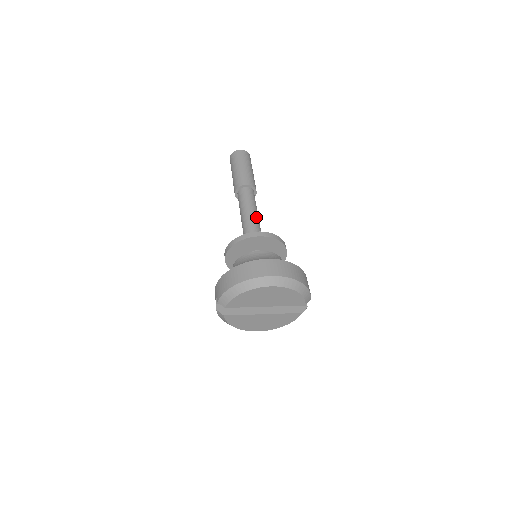
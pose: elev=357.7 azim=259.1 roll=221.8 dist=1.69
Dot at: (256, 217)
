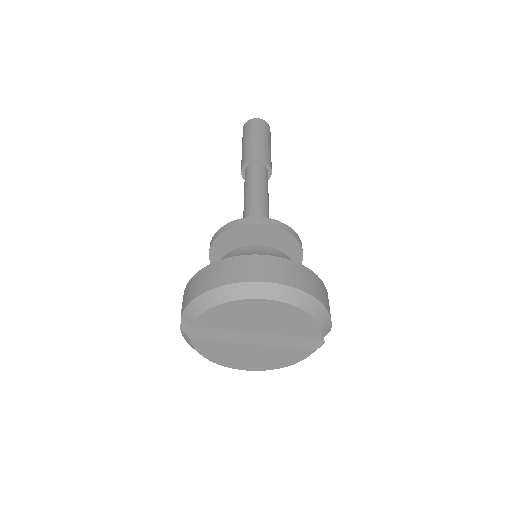
Dot at: (265, 202)
